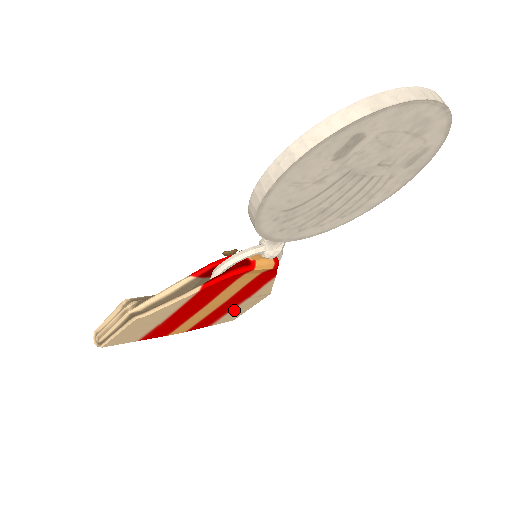
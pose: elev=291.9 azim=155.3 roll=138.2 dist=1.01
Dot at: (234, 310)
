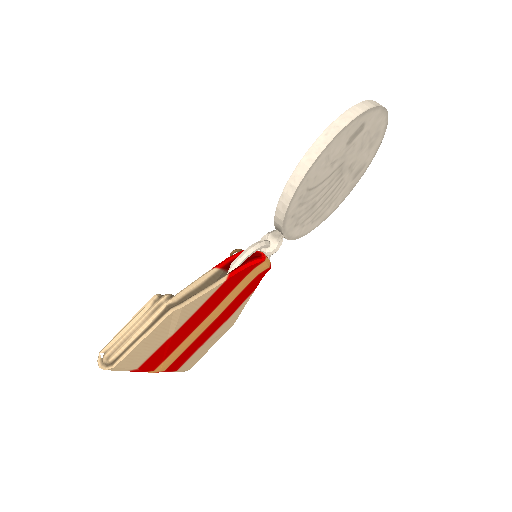
Dot at: (204, 344)
